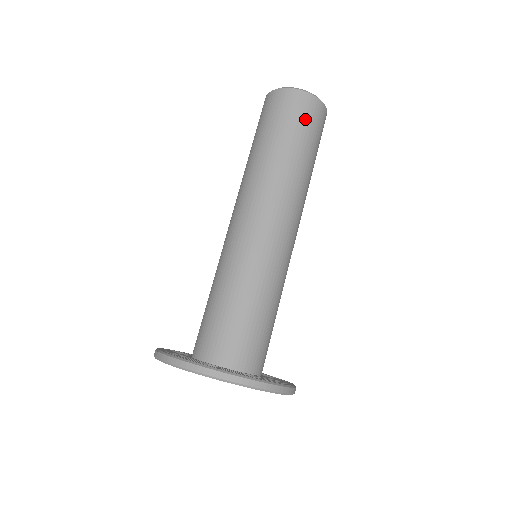
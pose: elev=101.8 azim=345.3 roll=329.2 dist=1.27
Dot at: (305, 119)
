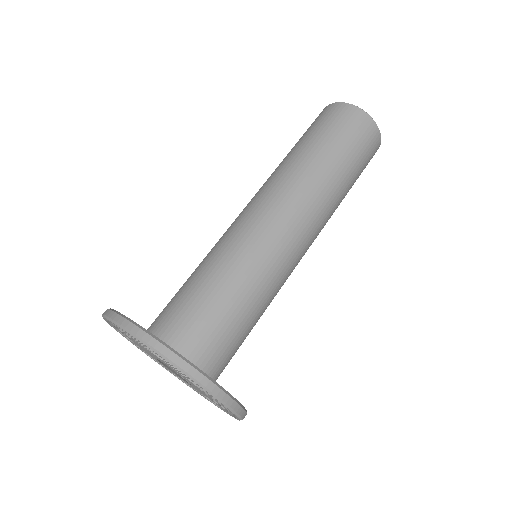
Dot at: (335, 123)
